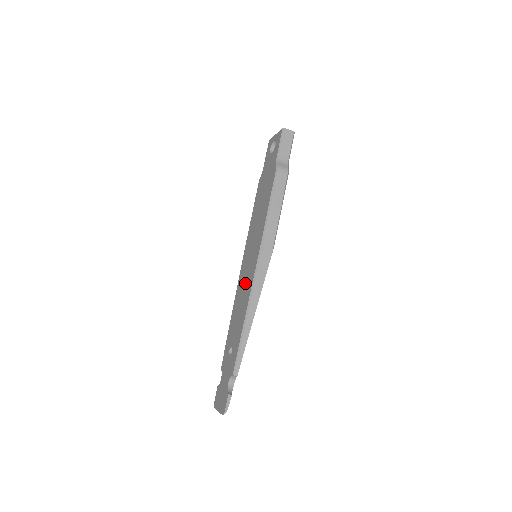
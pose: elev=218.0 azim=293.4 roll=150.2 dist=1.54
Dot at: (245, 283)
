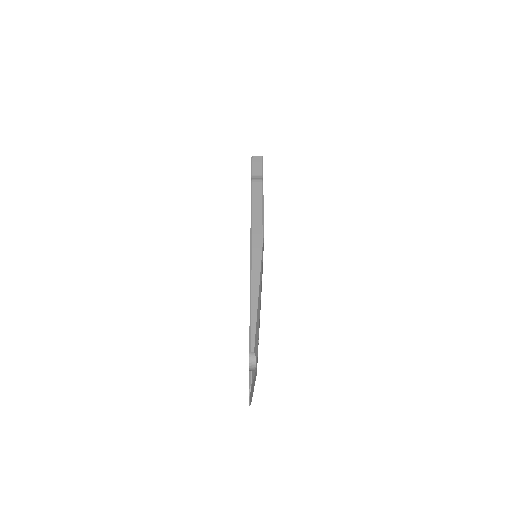
Dot at: occluded
